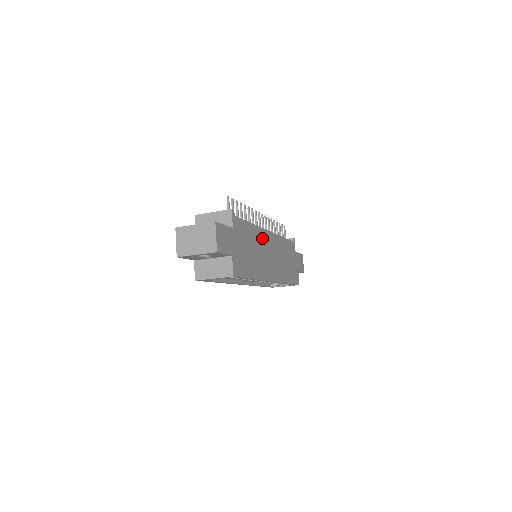
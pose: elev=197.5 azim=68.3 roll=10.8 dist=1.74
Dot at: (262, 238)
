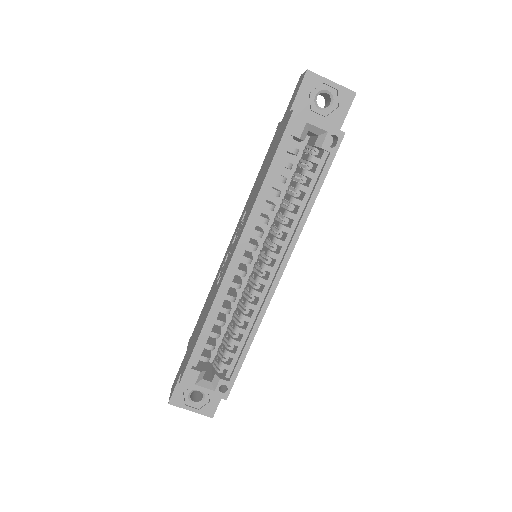
Dot at: occluded
